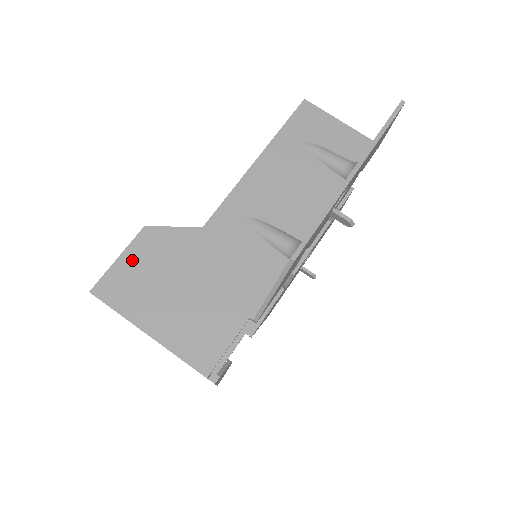
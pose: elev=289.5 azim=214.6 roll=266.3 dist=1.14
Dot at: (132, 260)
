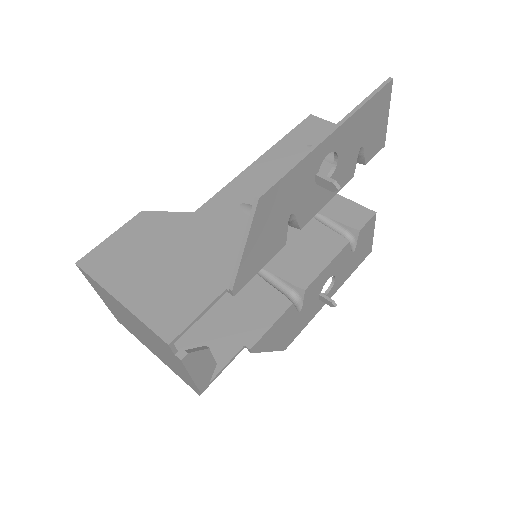
Dot at: (122, 238)
